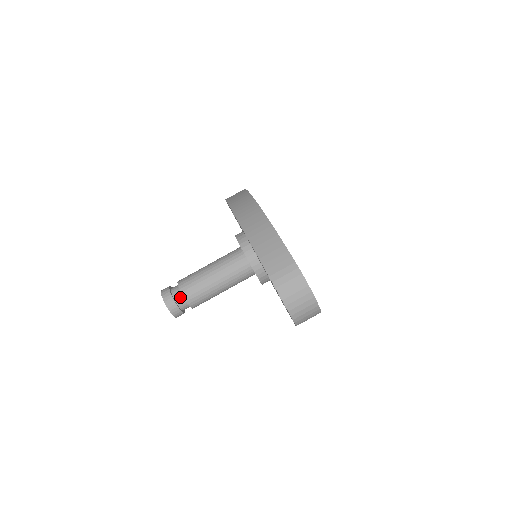
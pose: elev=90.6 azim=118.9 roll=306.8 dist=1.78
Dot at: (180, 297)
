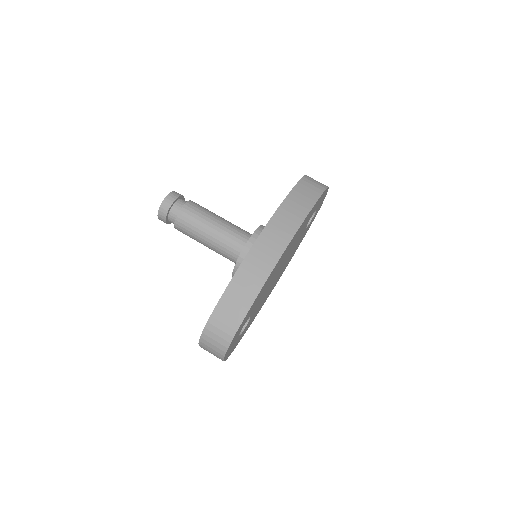
Dot at: (174, 217)
